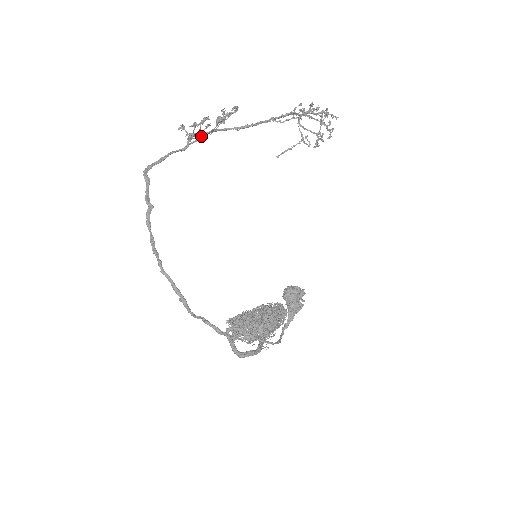
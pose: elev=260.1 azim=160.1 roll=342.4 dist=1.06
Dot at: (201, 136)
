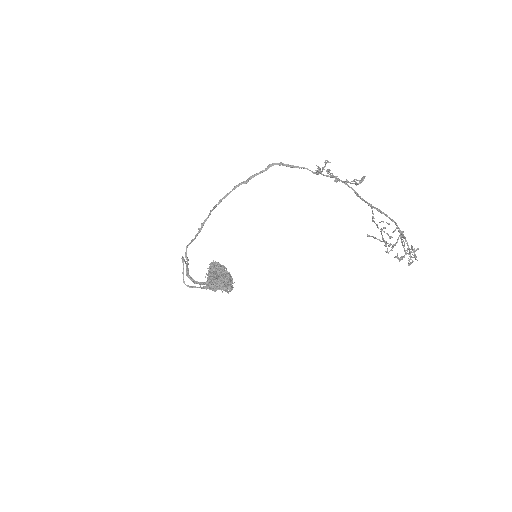
Dot at: occluded
